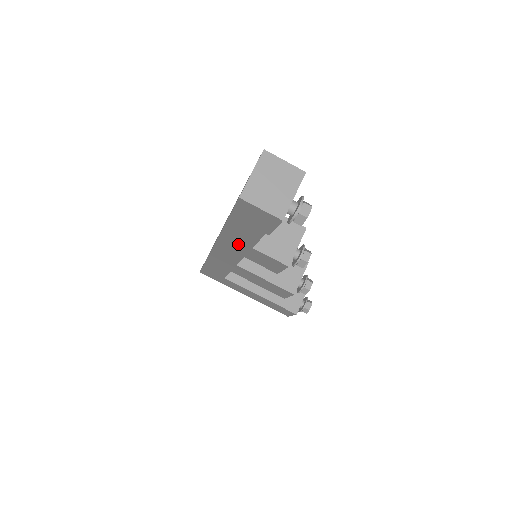
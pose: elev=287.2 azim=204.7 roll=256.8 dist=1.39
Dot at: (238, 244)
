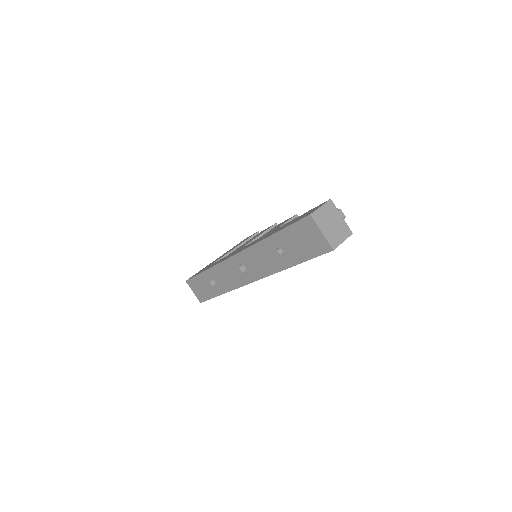
Dot at: occluded
